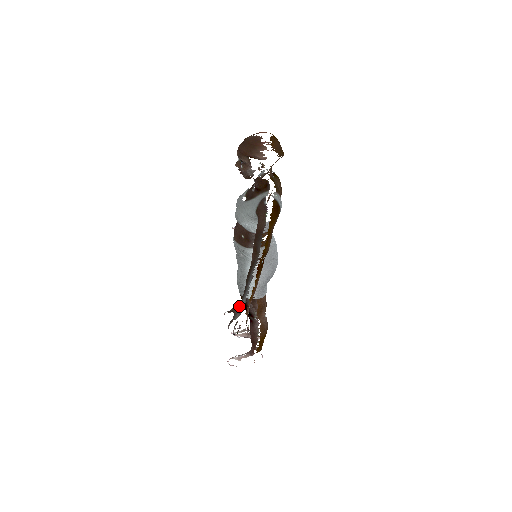
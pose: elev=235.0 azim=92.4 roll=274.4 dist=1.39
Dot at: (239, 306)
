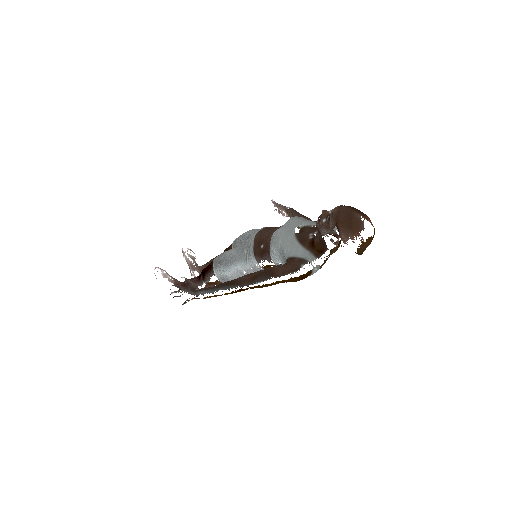
Dot at: (196, 290)
